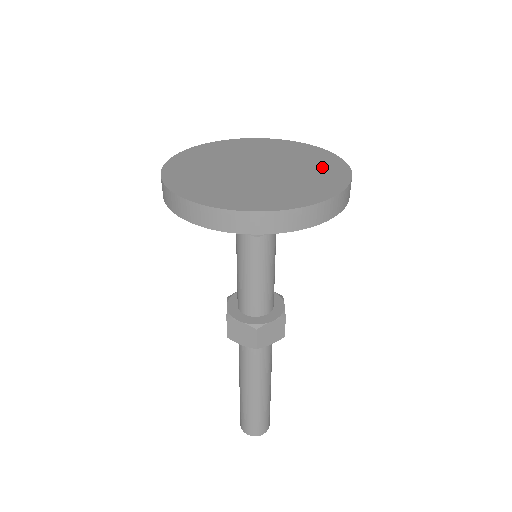
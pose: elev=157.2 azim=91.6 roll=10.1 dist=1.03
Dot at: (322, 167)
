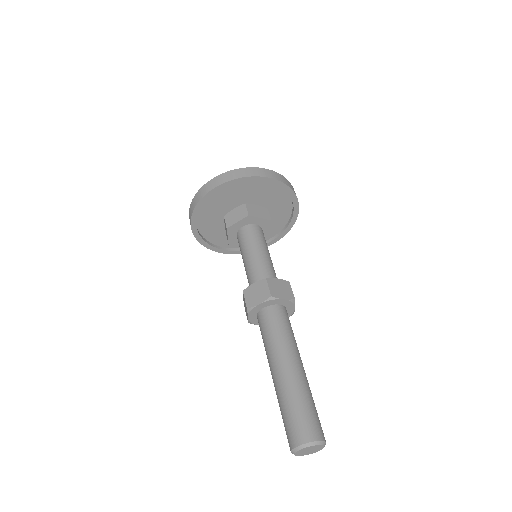
Dot at: occluded
